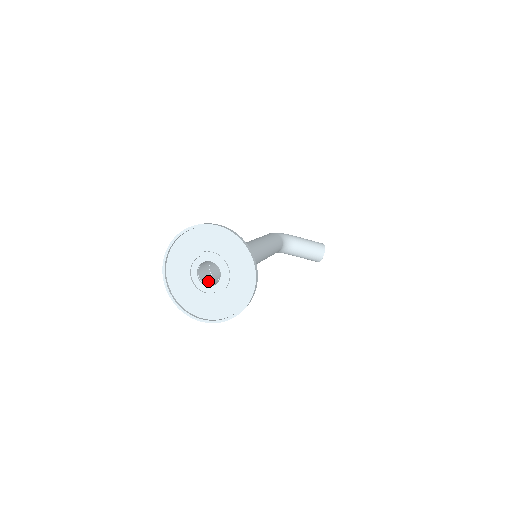
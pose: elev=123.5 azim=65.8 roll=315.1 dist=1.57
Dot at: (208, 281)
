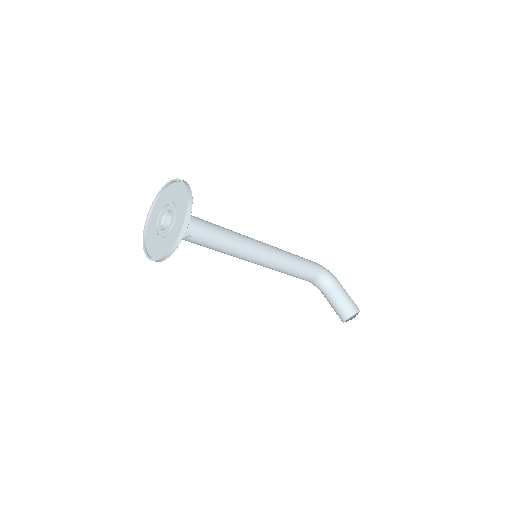
Dot at: occluded
